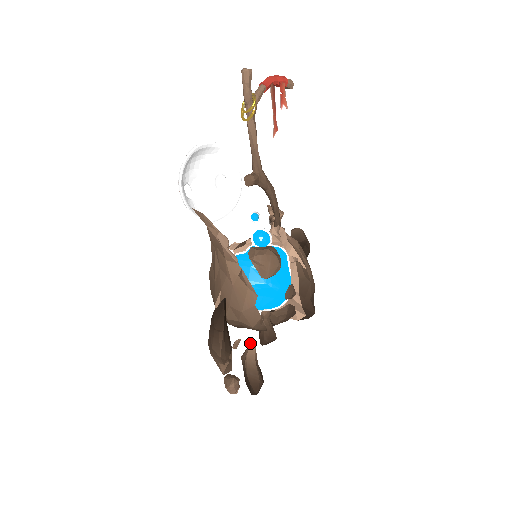
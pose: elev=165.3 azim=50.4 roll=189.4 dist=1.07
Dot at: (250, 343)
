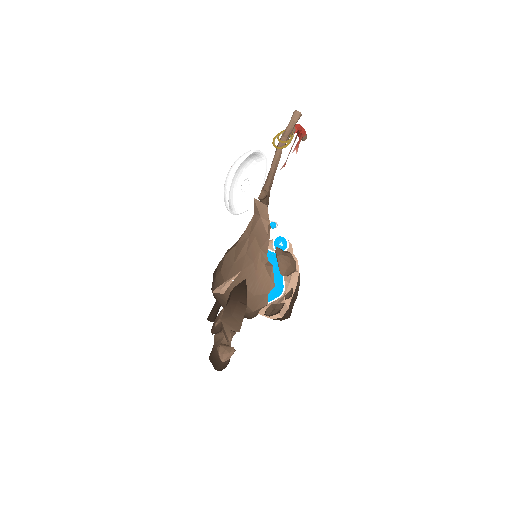
Dot at: occluded
